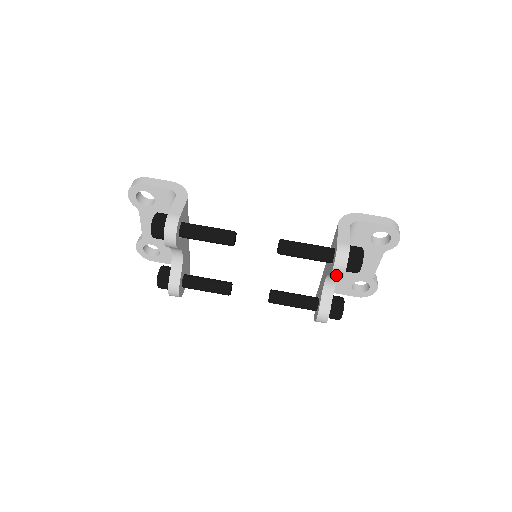
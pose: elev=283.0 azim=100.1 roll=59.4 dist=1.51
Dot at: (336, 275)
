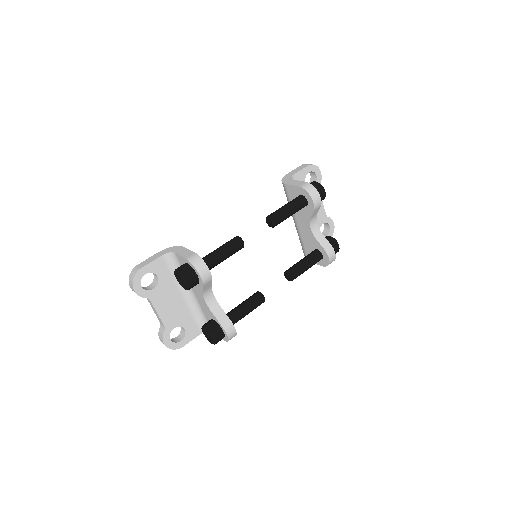
Dot at: (317, 207)
